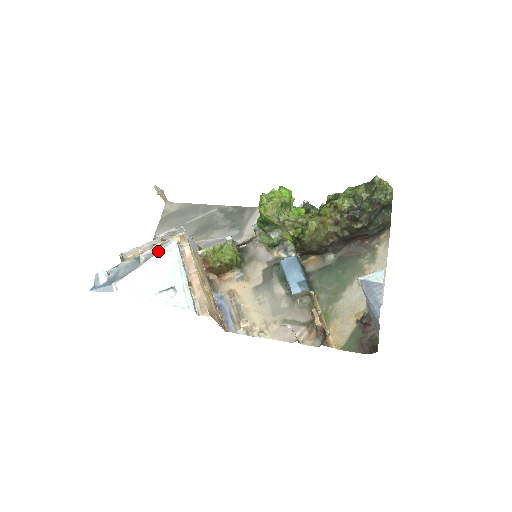
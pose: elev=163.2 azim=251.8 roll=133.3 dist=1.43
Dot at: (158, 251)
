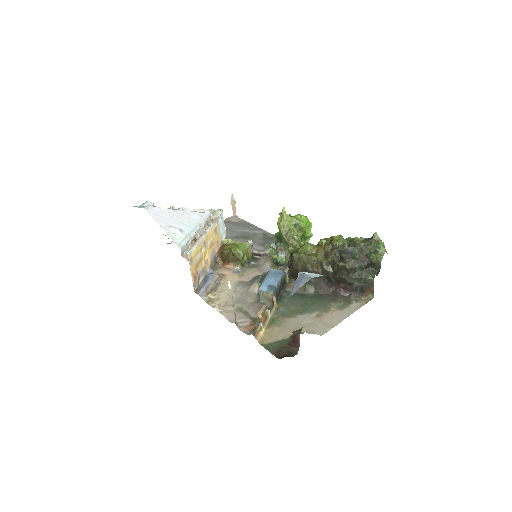
Dot at: occluded
